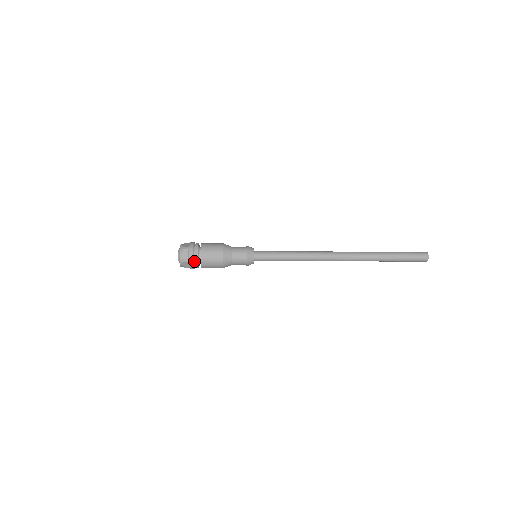
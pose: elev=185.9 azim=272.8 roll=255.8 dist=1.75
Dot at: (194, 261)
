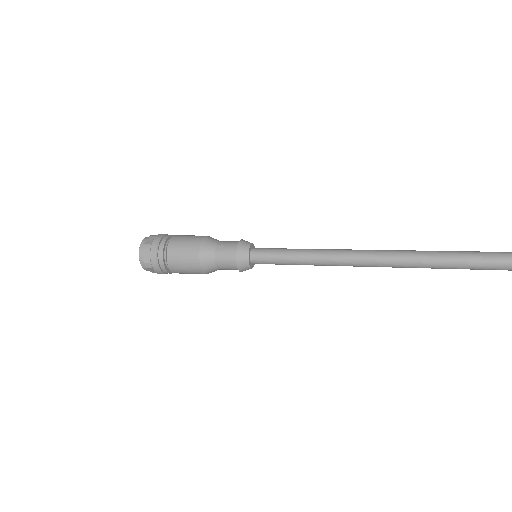
Dot at: (160, 266)
